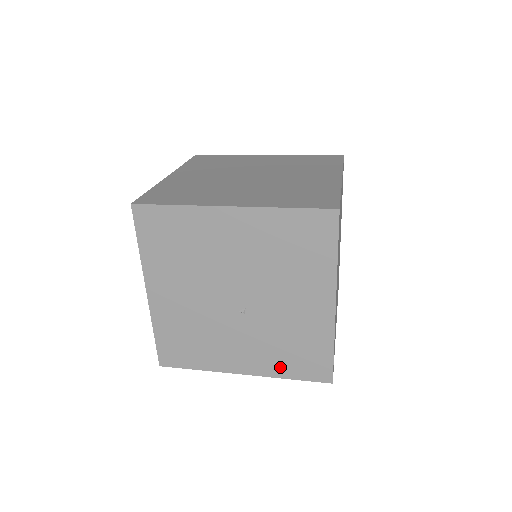
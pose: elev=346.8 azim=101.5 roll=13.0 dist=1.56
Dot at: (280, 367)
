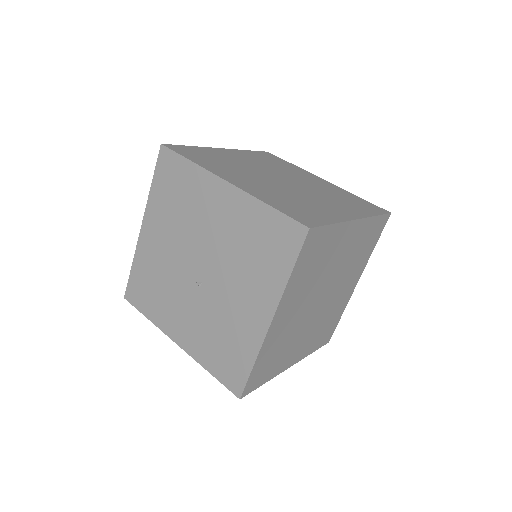
Dot at: (206, 355)
